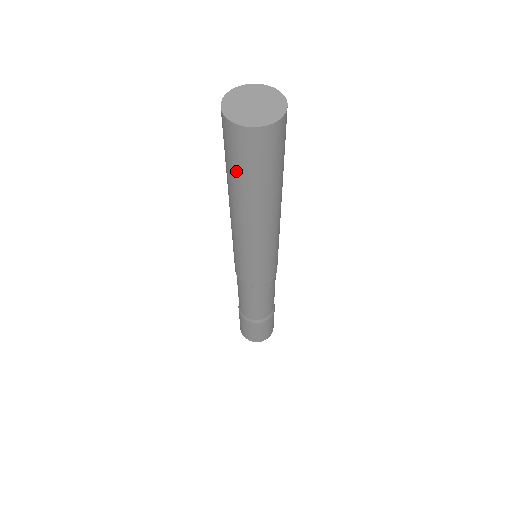
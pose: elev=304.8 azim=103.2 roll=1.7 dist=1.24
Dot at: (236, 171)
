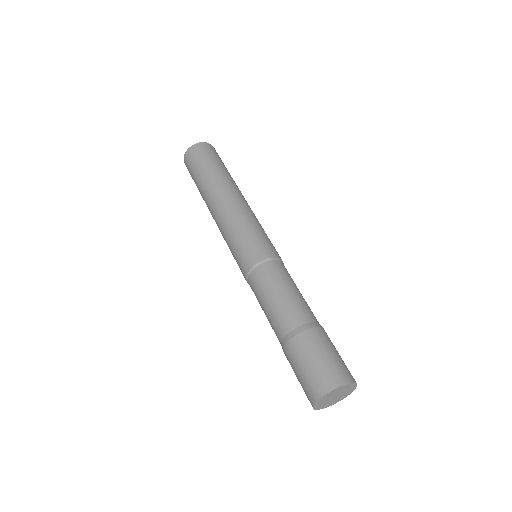
Dot at: (210, 163)
